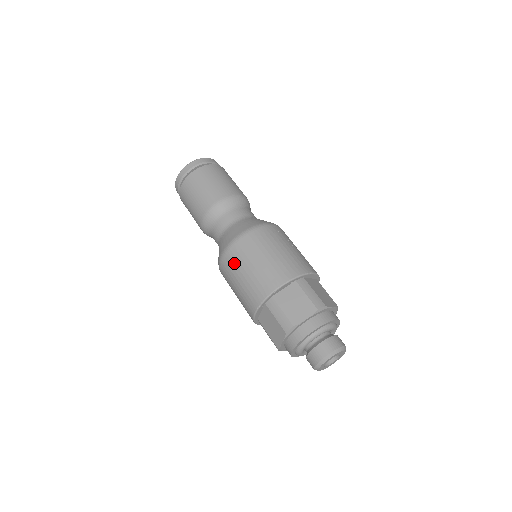
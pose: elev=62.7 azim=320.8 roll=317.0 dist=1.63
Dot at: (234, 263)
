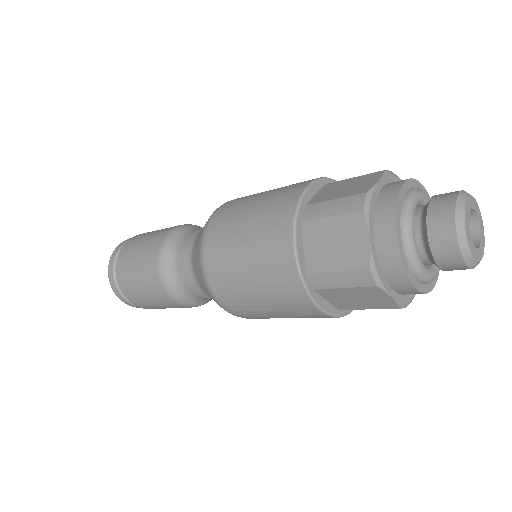
Dot at: (223, 231)
